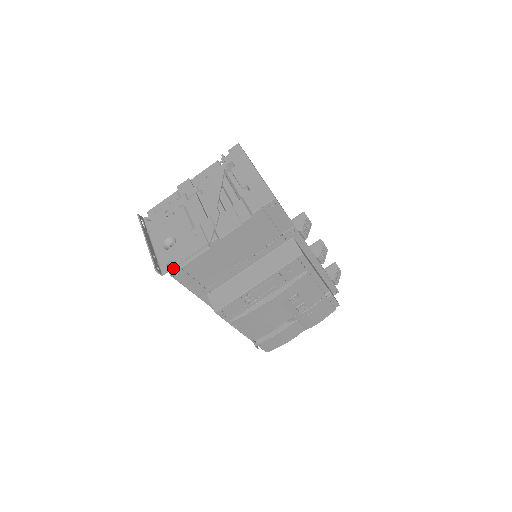
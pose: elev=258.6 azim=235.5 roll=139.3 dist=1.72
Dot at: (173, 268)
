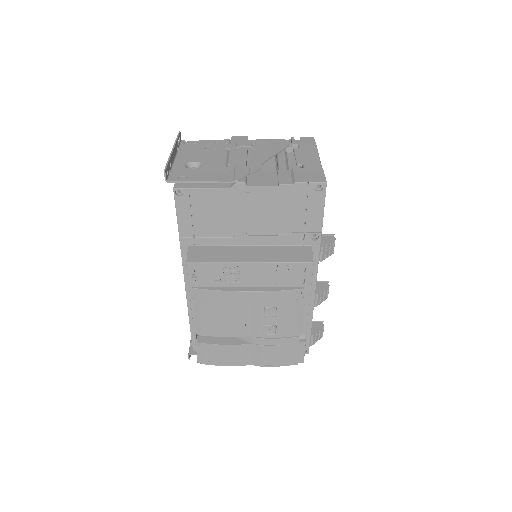
Dot at: (182, 182)
